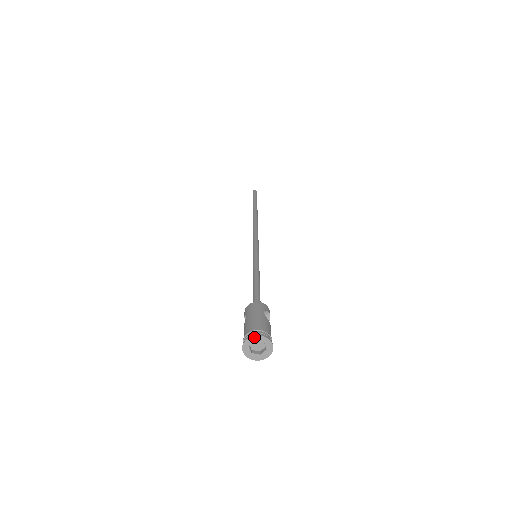
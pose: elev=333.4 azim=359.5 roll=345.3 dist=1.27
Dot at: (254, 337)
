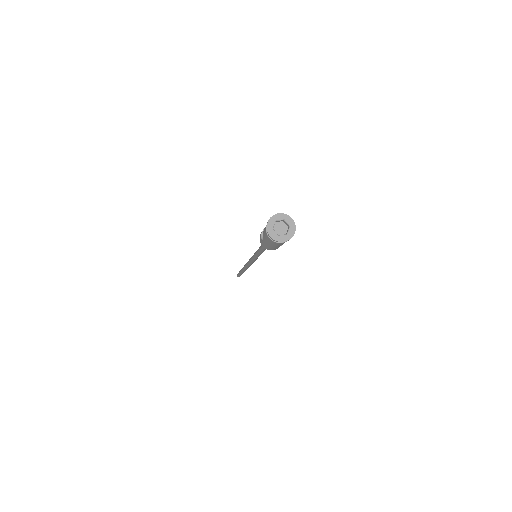
Dot at: (286, 215)
